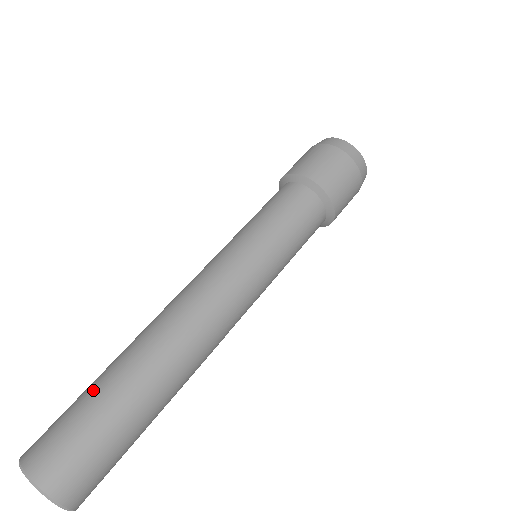
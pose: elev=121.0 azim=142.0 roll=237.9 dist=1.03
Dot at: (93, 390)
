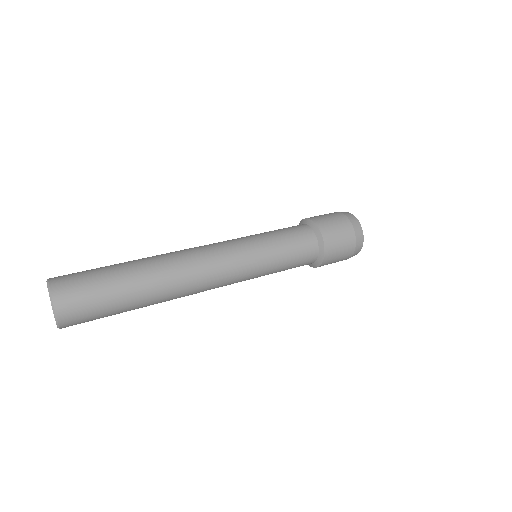
Dot at: (113, 269)
